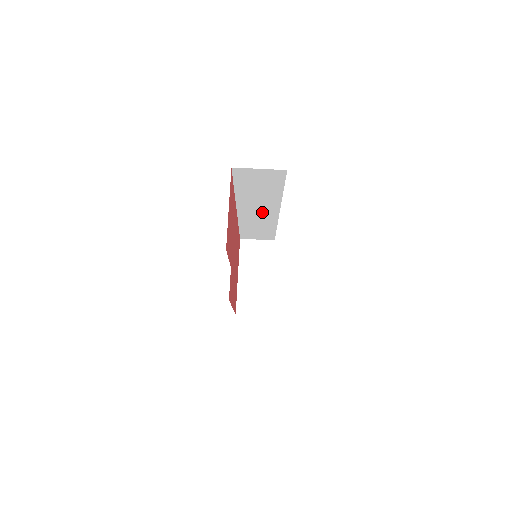
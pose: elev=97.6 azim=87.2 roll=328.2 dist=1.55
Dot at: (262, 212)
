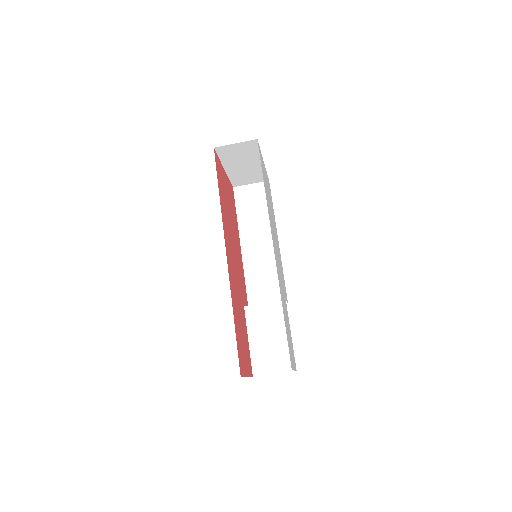
Dot at: occluded
